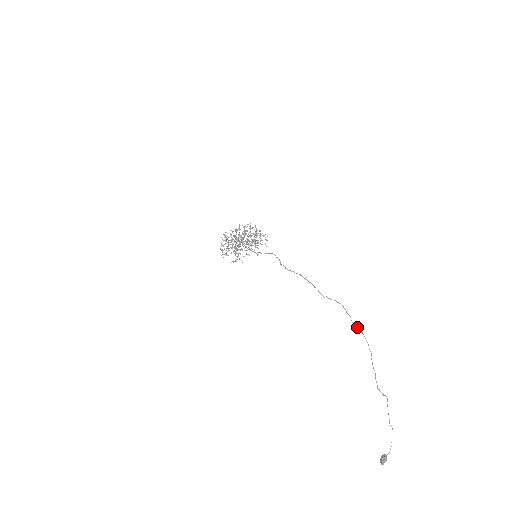
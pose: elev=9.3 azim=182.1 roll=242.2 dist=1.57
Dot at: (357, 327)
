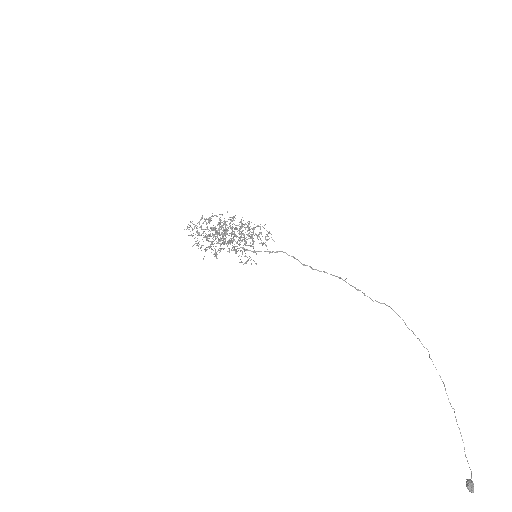
Dot at: occluded
